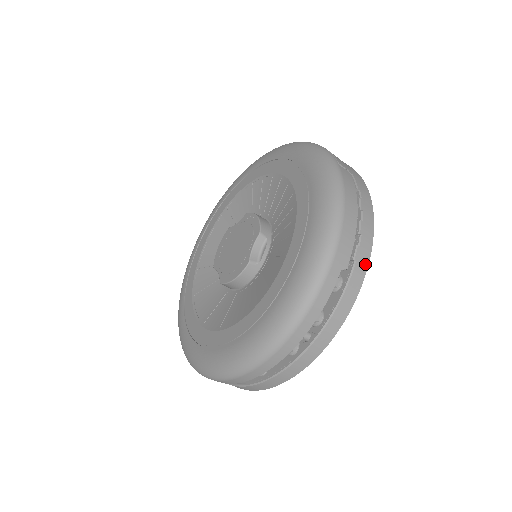
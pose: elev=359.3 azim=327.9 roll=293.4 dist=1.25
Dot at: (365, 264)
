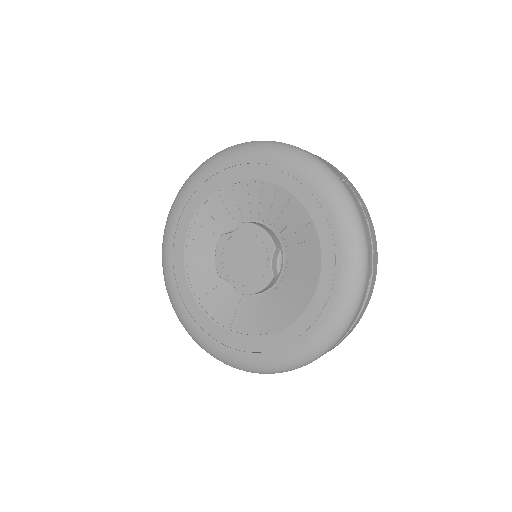
Dot at: (376, 263)
